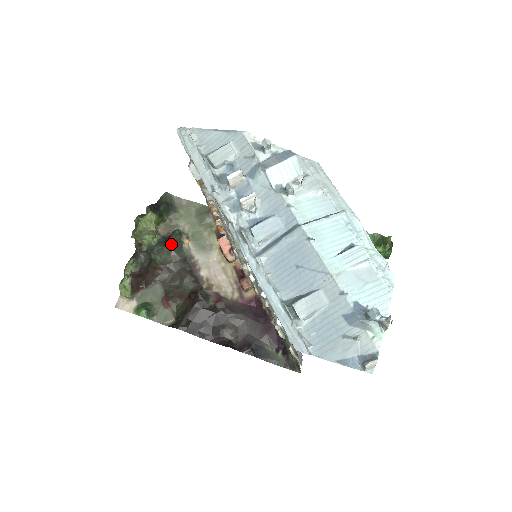
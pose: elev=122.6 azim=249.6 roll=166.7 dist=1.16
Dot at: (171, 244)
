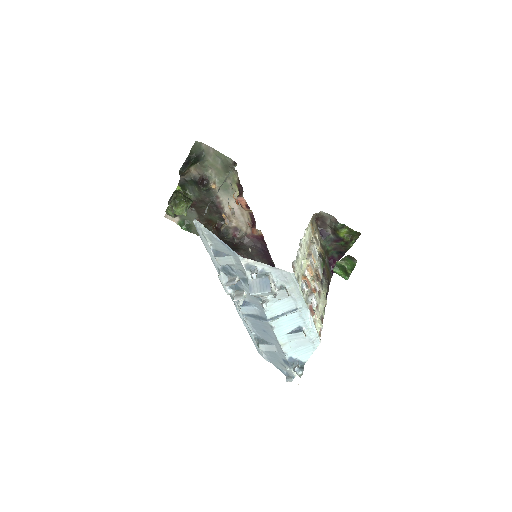
Dot at: (201, 190)
